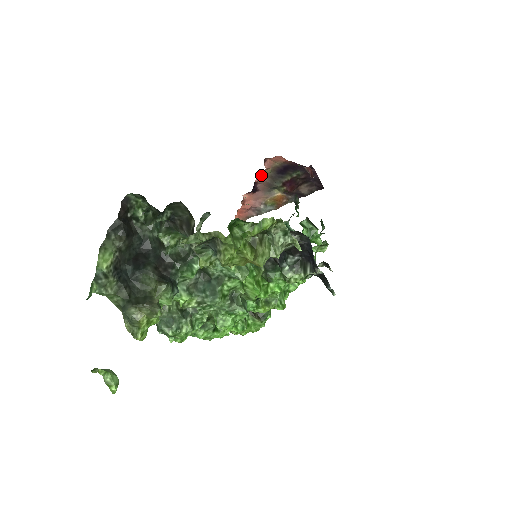
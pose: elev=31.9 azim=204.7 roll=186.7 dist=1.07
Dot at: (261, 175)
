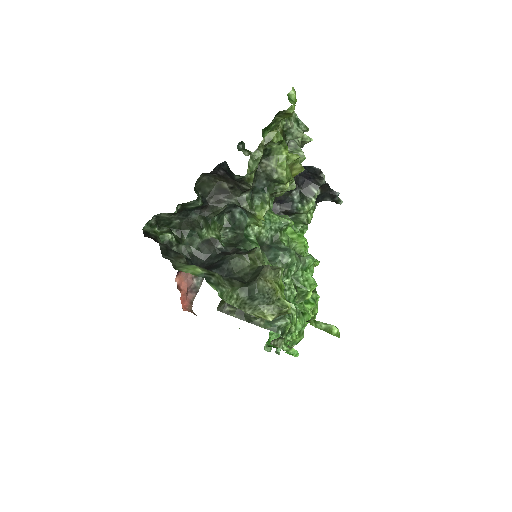
Dot at: occluded
